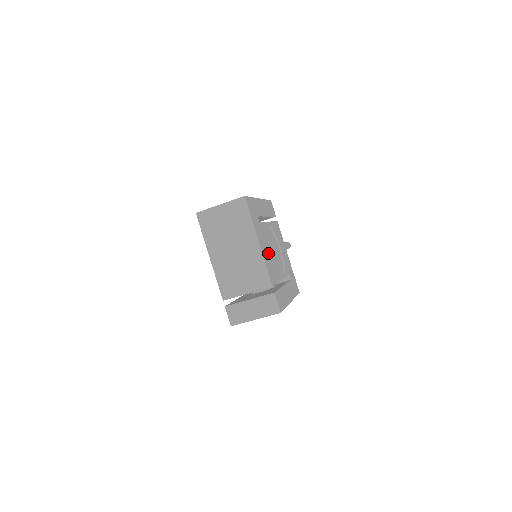
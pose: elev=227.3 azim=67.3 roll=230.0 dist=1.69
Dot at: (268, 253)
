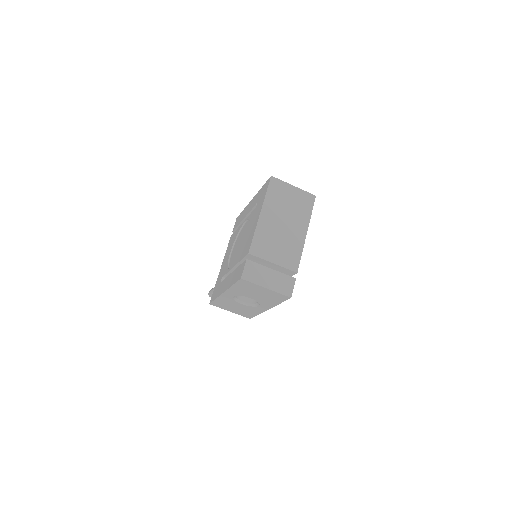
Dot at: occluded
